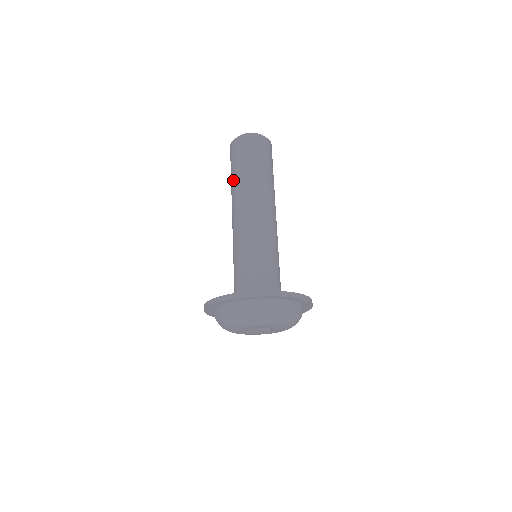
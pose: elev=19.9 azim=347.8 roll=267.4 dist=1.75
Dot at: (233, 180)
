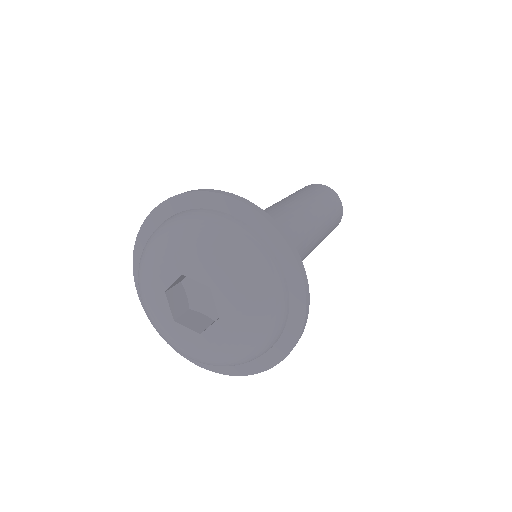
Dot at: (286, 197)
